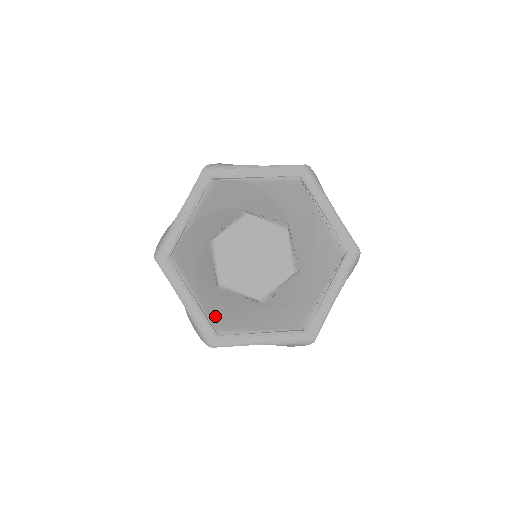
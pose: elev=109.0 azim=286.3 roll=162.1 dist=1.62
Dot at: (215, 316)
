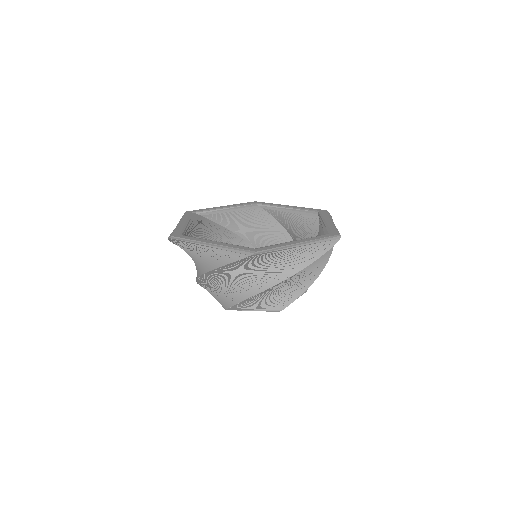
Dot at: occluded
